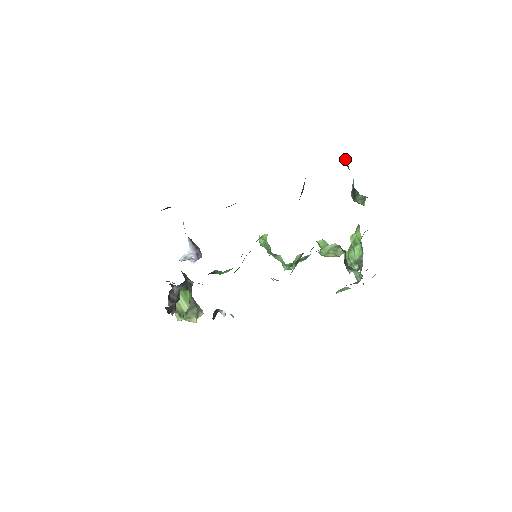
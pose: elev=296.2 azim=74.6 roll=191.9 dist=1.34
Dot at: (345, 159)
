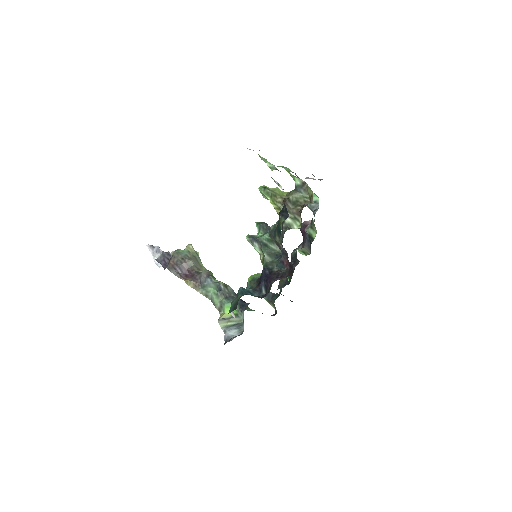
Dot at: occluded
